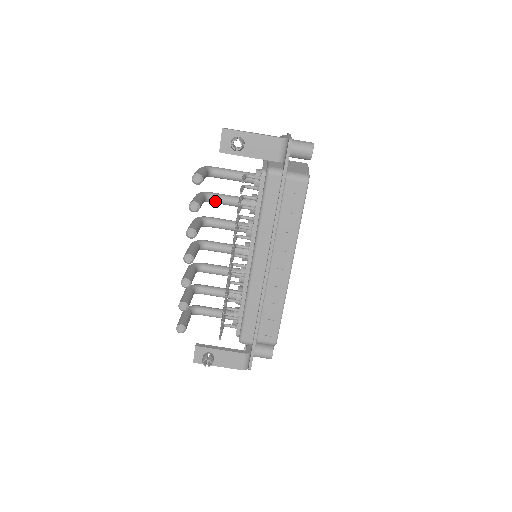
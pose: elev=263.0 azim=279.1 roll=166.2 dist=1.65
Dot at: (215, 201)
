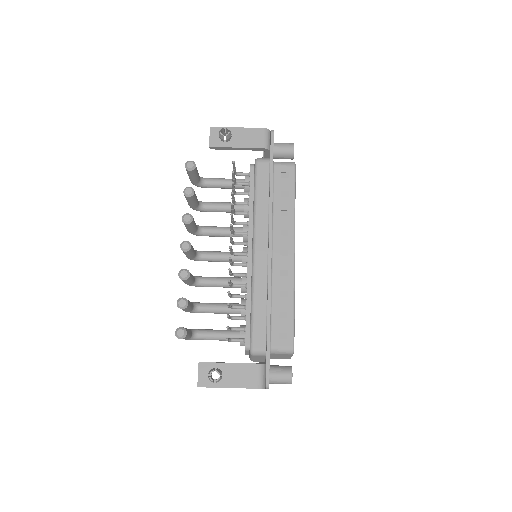
Dot at: (208, 207)
